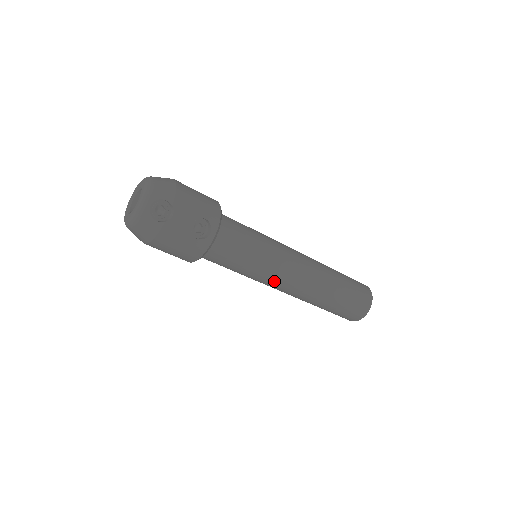
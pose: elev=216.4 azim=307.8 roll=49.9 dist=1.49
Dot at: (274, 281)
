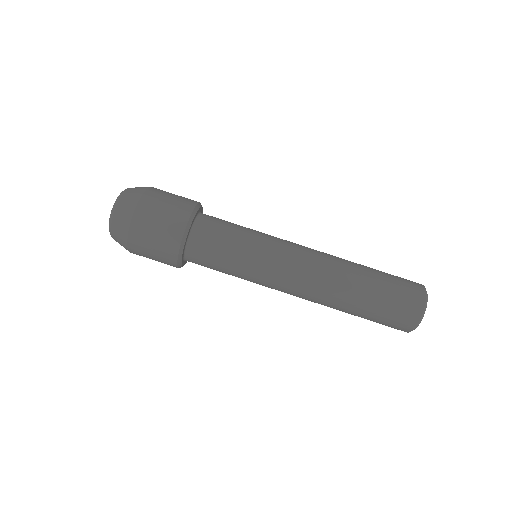
Dot at: (286, 243)
